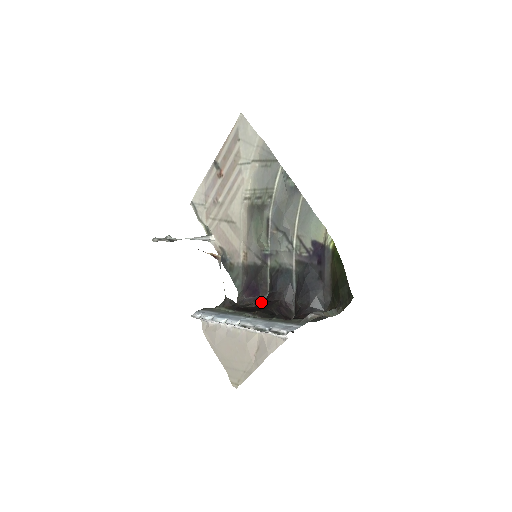
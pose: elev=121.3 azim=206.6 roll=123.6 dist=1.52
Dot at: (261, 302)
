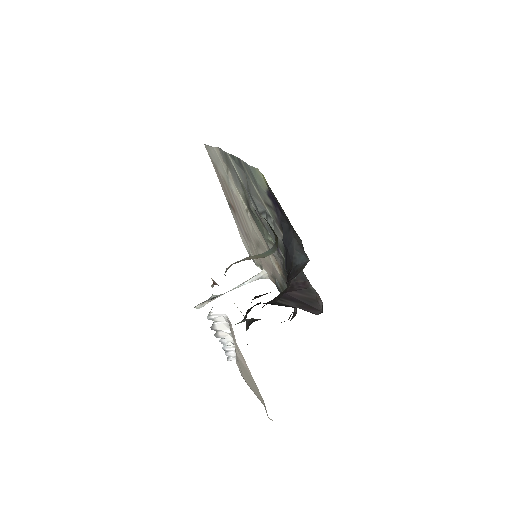
Dot at: occluded
